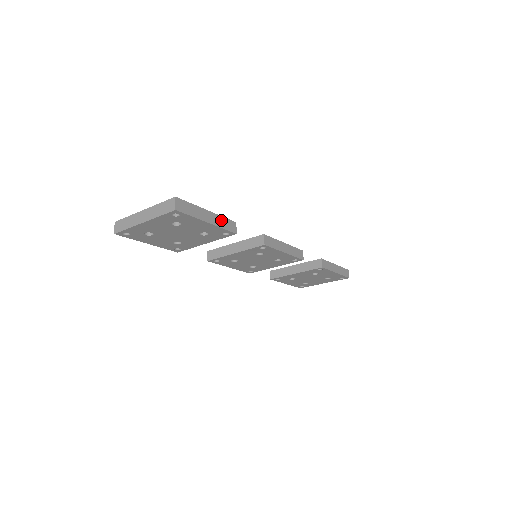
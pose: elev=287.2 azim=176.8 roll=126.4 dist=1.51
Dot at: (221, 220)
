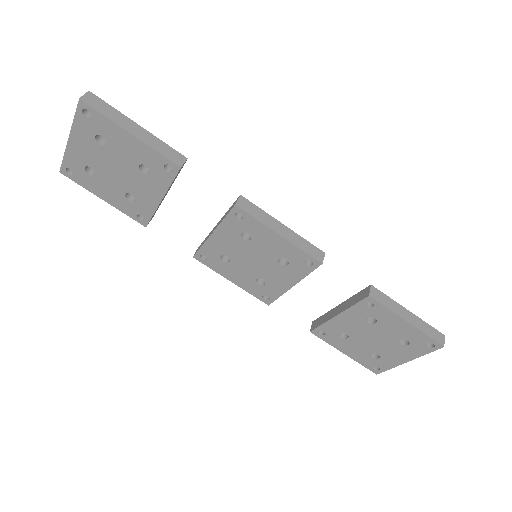
Dot at: (158, 143)
